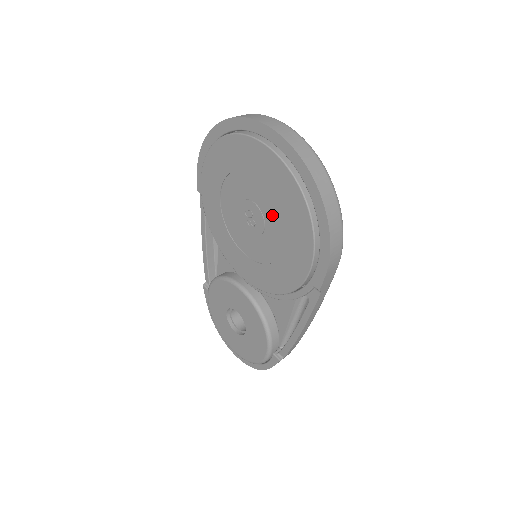
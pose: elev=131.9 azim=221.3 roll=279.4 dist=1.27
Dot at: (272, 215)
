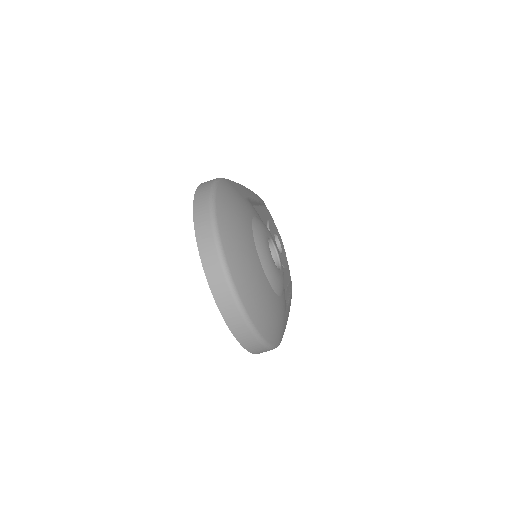
Dot at: occluded
